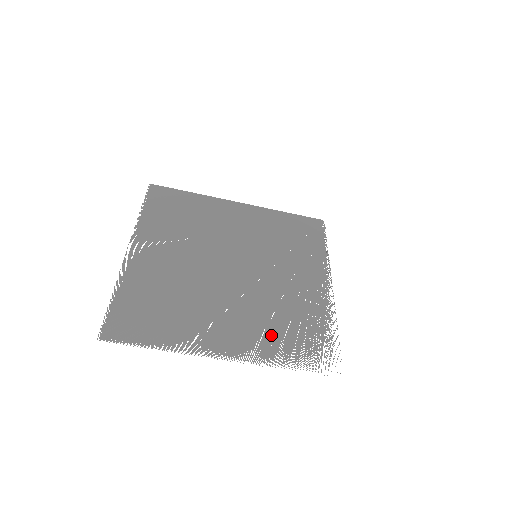
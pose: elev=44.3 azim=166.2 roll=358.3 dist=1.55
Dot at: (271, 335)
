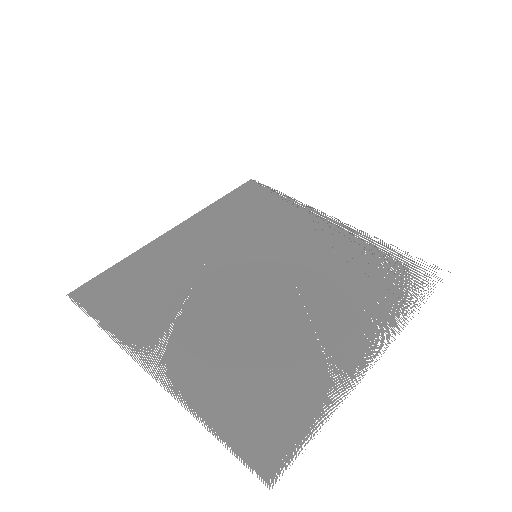
Dot at: (368, 301)
